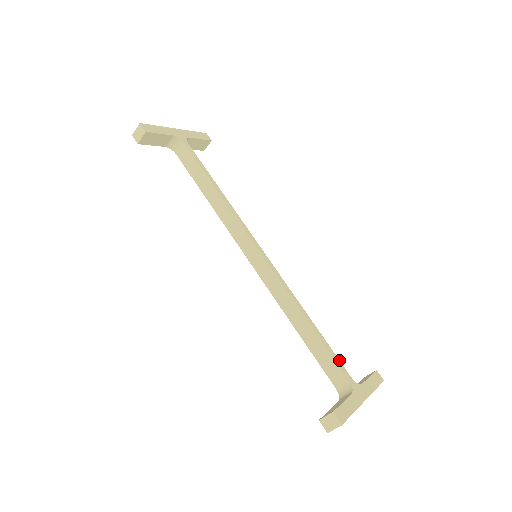
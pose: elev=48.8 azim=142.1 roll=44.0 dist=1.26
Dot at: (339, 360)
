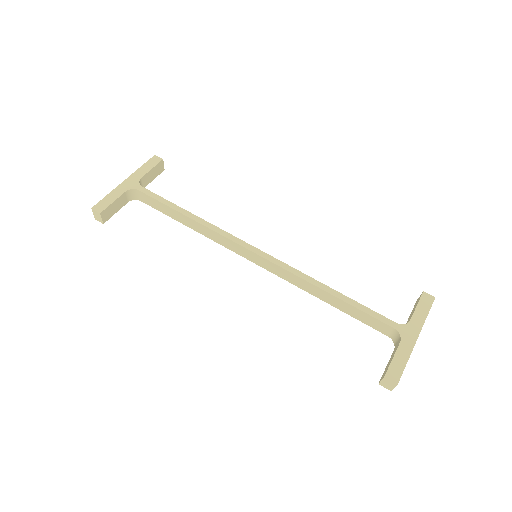
Dot at: (376, 313)
